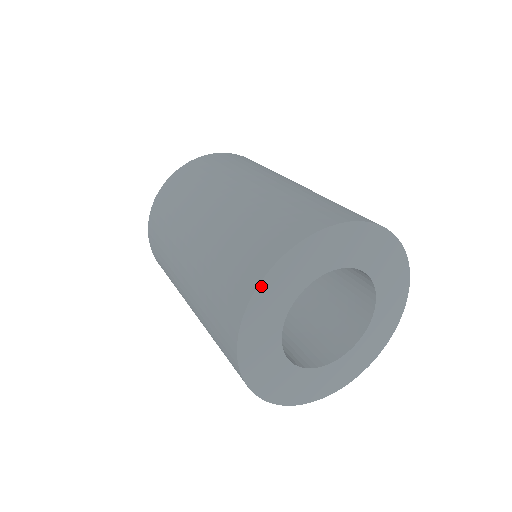
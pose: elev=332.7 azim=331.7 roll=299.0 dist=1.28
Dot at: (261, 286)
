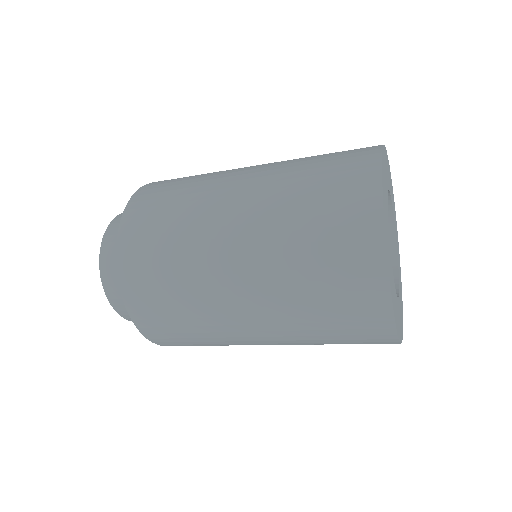
Dot at: (386, 247)
